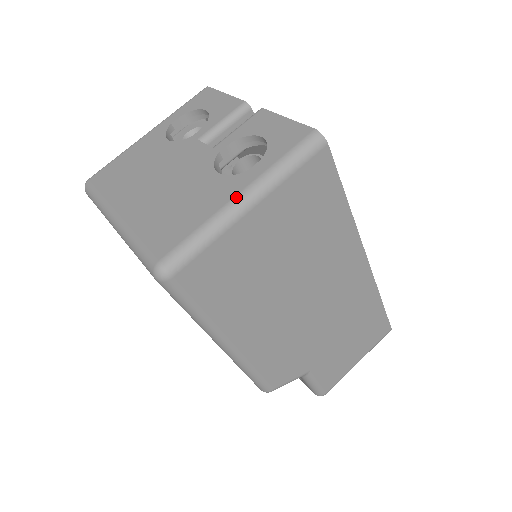
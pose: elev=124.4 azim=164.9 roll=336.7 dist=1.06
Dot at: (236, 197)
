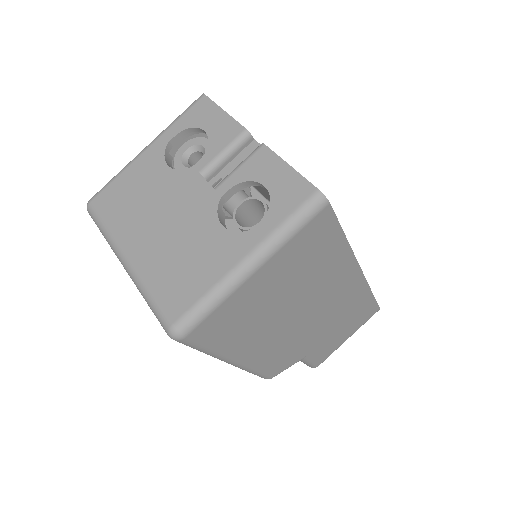
Dot at: (241, 262)
